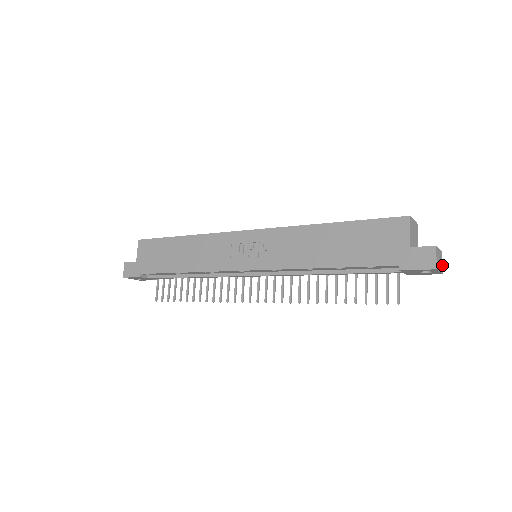
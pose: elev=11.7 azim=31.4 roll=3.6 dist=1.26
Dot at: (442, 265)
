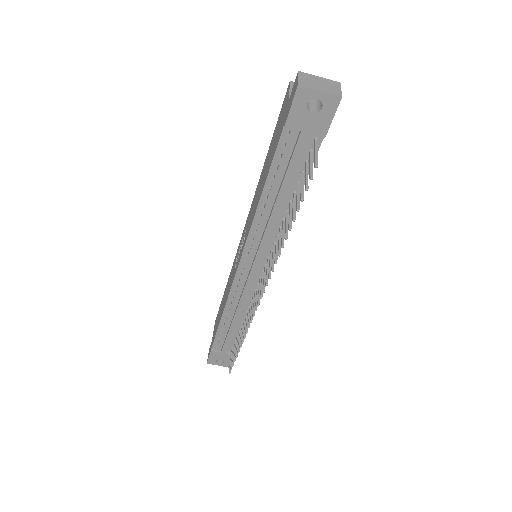
Dot at: (340, 91)
